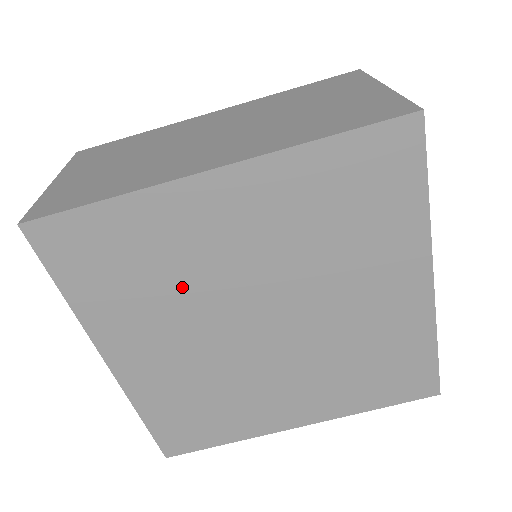
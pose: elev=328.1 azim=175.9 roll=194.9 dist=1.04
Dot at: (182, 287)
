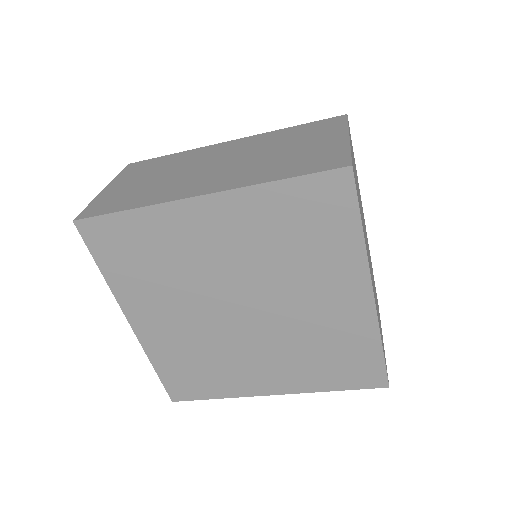
Dot at: (181, 275)
